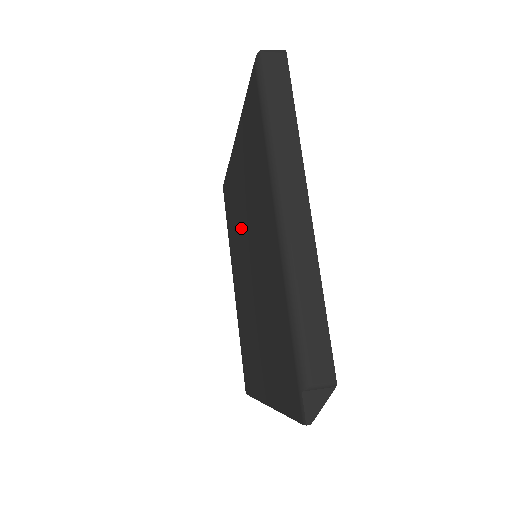
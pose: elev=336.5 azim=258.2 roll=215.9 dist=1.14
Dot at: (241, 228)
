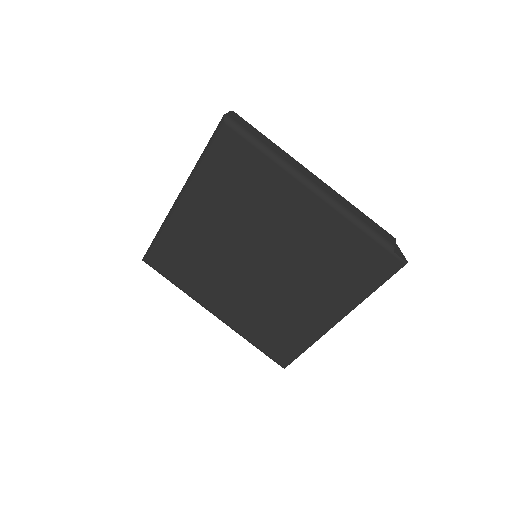
Dot at: (226, 252)
